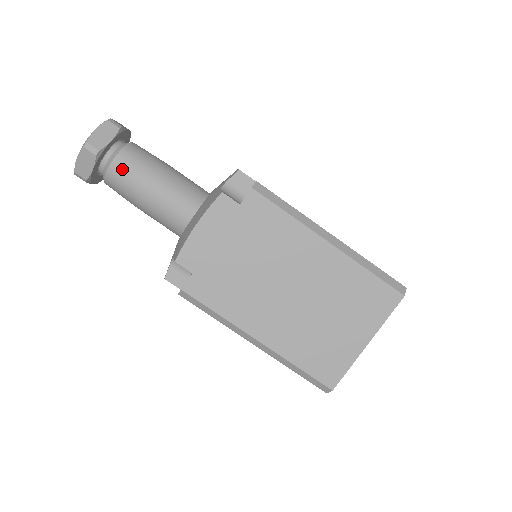
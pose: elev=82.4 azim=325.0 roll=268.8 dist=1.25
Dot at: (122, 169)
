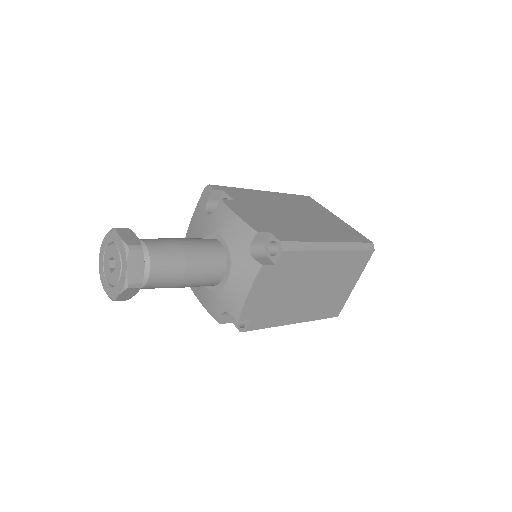
Dot at: (159, 278)
